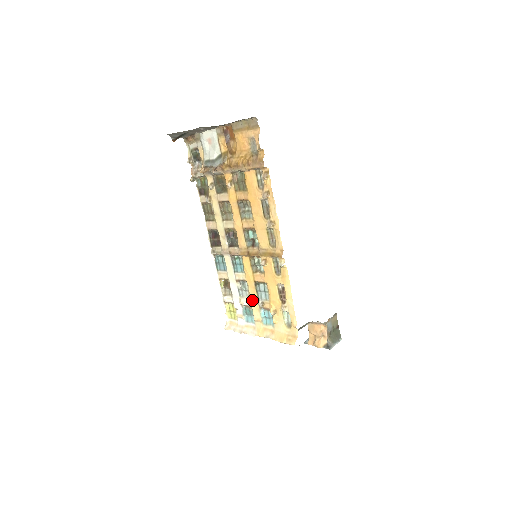
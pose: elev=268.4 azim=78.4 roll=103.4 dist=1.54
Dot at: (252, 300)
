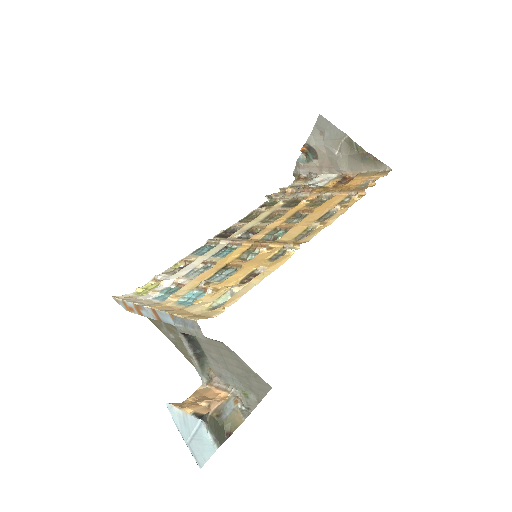
Dot at: (198, 278)
